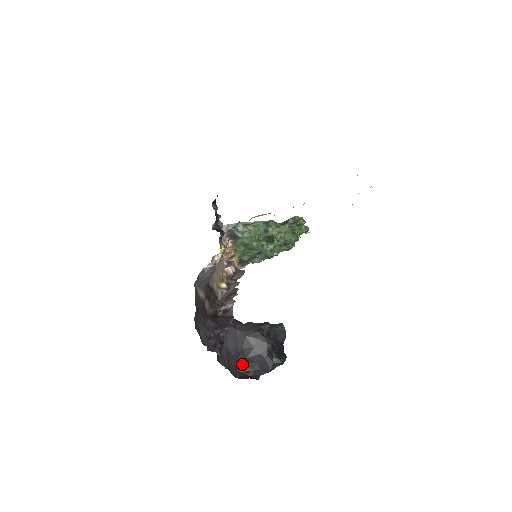
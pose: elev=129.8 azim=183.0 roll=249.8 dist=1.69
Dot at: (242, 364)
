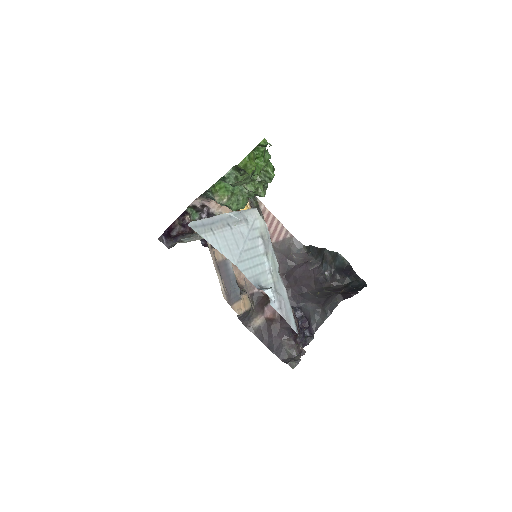
Dot at: (336, 293)
